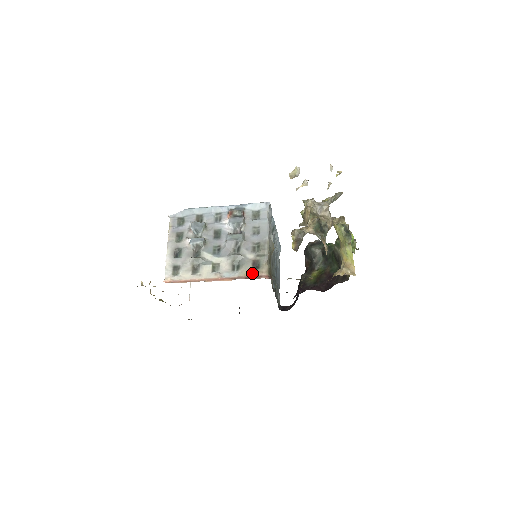
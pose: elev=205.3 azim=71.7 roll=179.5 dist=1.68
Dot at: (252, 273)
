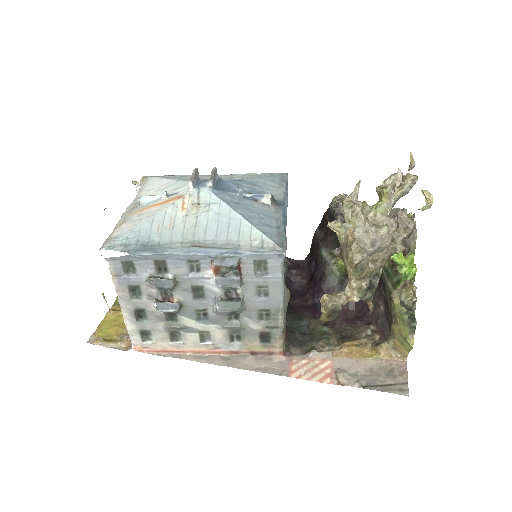
Dot at: (260, 348)
